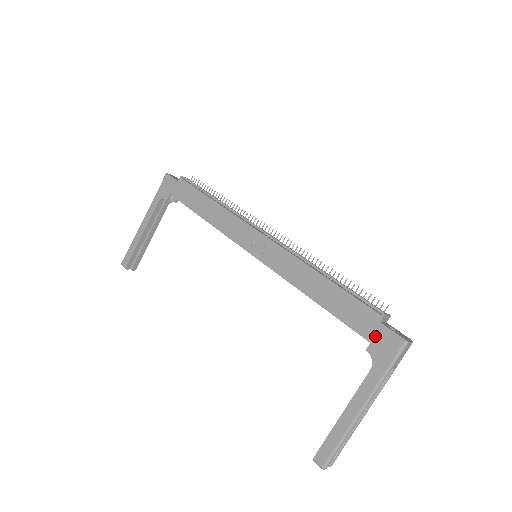
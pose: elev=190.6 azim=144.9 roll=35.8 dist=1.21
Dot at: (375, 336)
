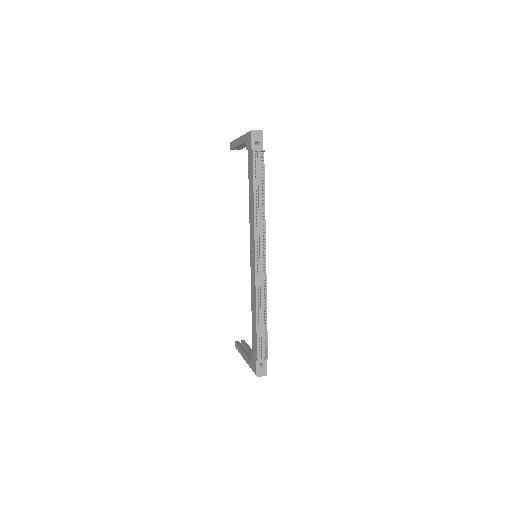
Dot at: (254, 358)
